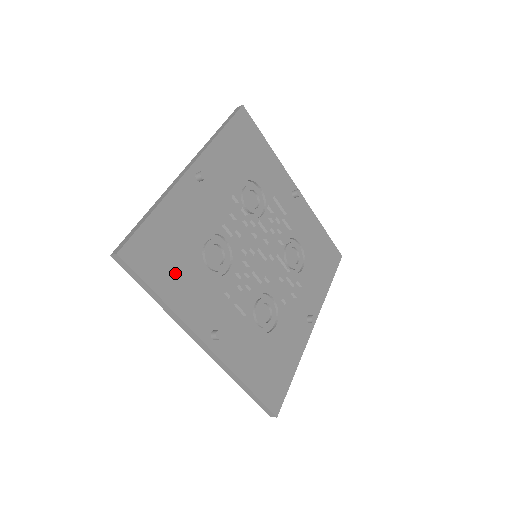
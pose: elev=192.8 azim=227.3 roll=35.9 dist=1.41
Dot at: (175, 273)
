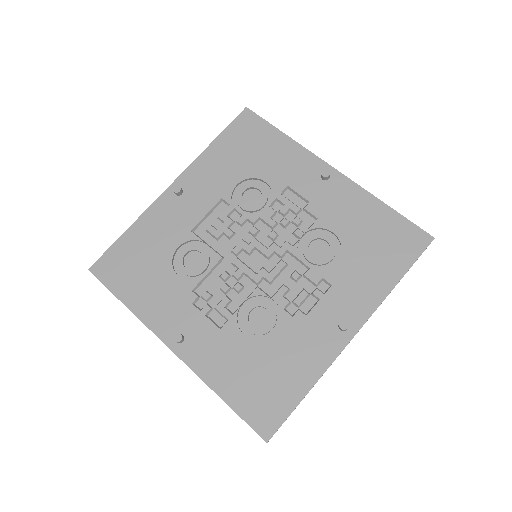
Dot at: (141, 281)
